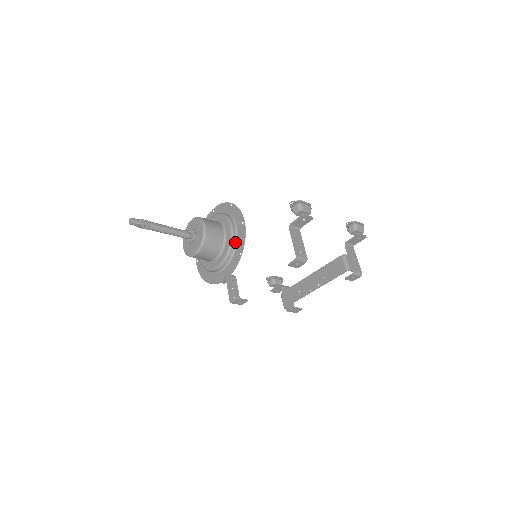
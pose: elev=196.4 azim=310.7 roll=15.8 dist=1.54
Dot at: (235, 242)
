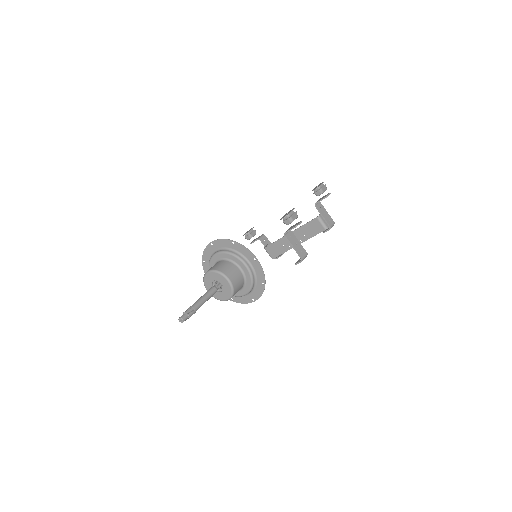
Dot at: (254, 275)
